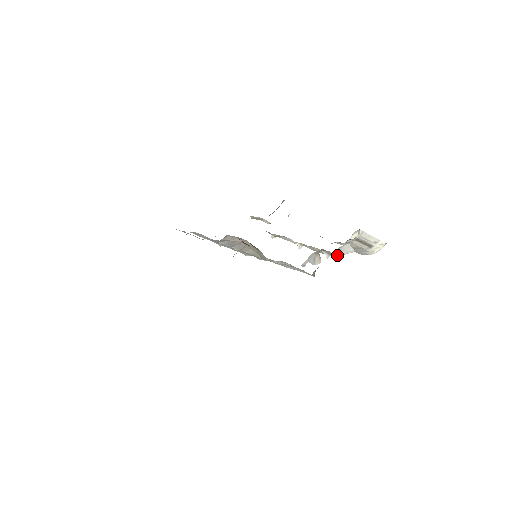
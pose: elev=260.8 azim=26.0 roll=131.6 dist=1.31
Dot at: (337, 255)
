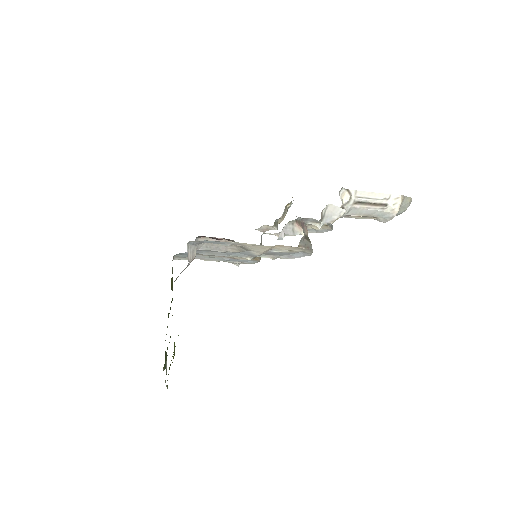
Dot at: (331, 222)
